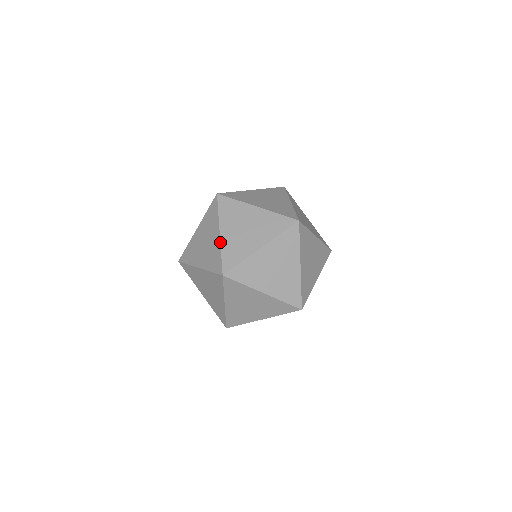
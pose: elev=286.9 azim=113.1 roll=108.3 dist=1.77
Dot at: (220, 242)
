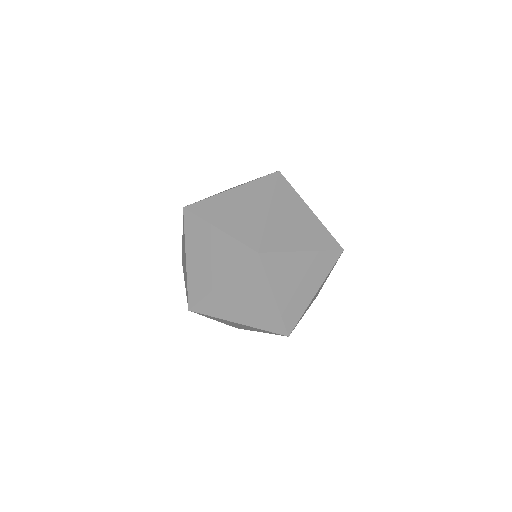
Dot at: occluded
